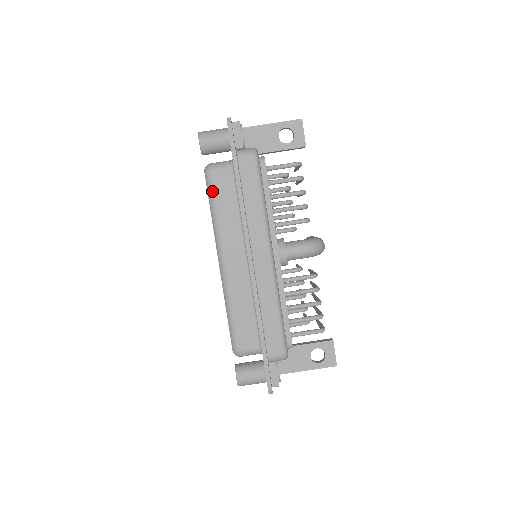
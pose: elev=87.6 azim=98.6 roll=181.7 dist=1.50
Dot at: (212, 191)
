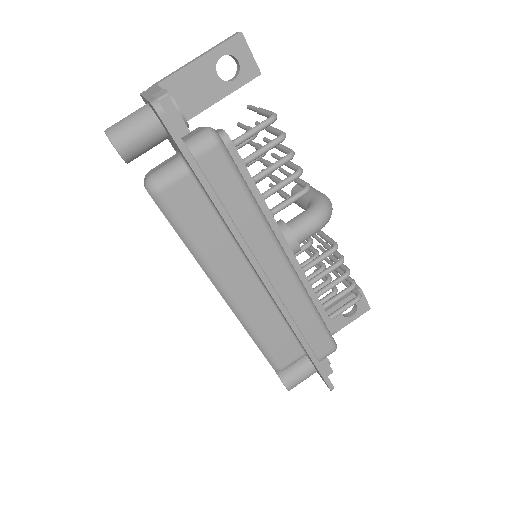
Dot at: (174, 217)
